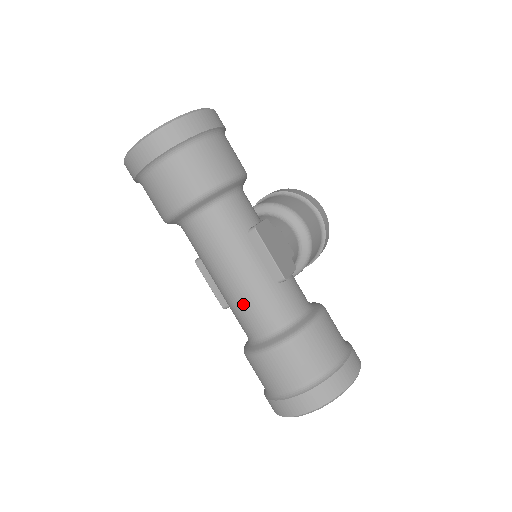
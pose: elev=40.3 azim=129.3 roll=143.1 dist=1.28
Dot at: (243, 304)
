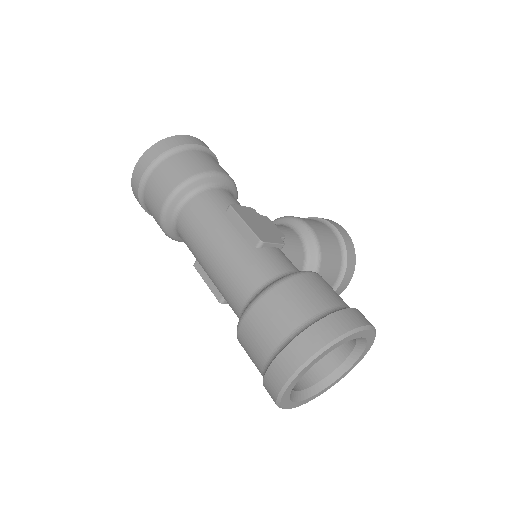
Dot at: (224, 276)
